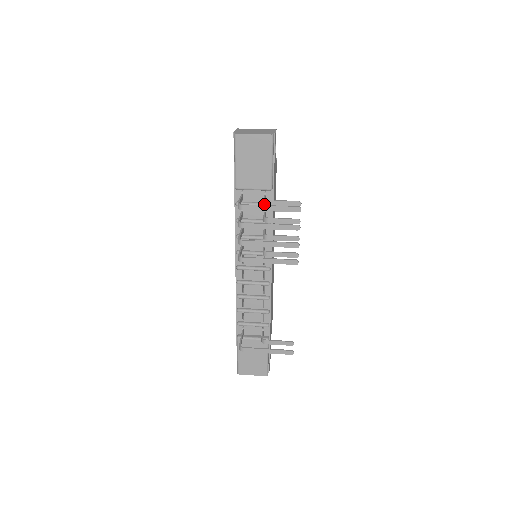
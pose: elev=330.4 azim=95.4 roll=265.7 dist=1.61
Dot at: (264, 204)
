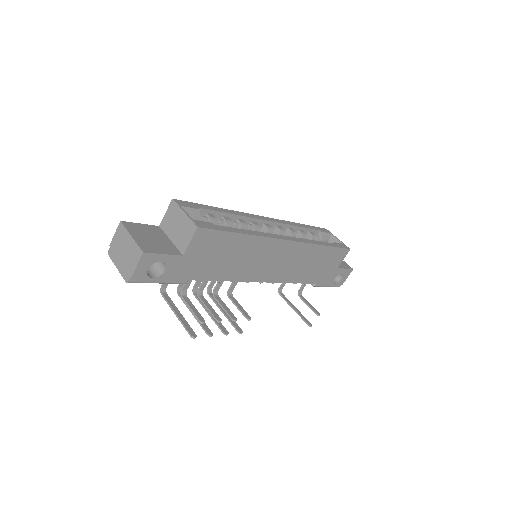
Dot at: (185, 293)
